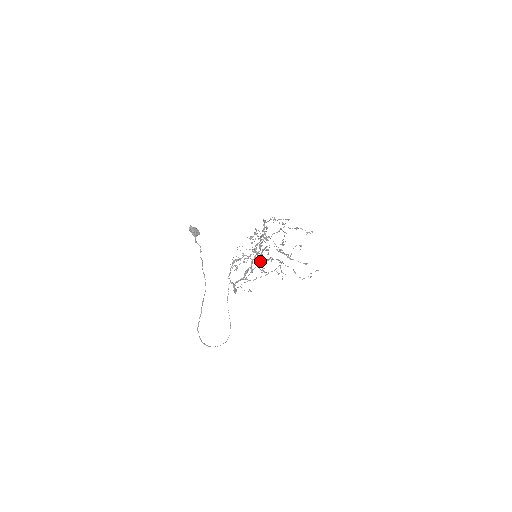
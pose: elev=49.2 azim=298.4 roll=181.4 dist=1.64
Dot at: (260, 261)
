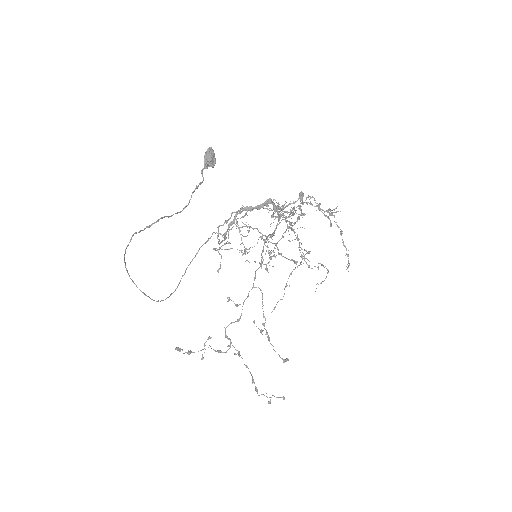
Dot at: occluded
